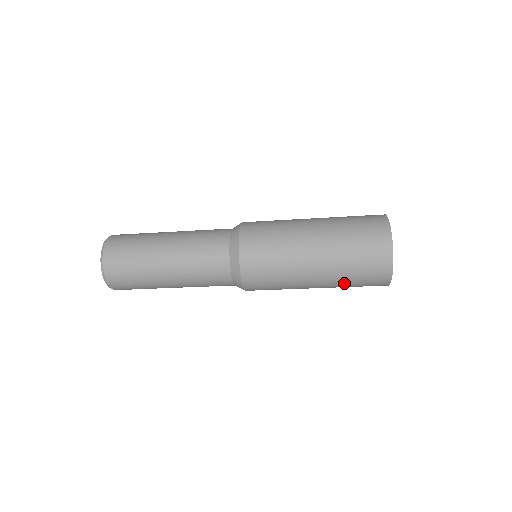
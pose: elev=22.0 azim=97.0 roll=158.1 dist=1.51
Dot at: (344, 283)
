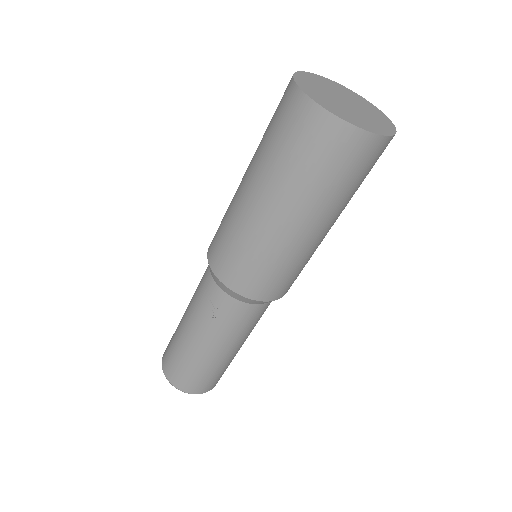
Dot at: (292, 178)
